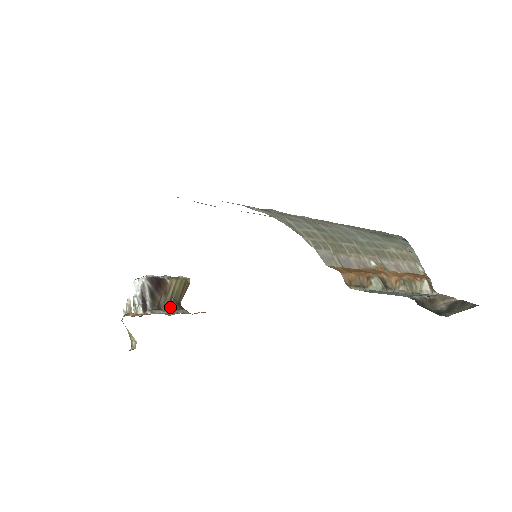
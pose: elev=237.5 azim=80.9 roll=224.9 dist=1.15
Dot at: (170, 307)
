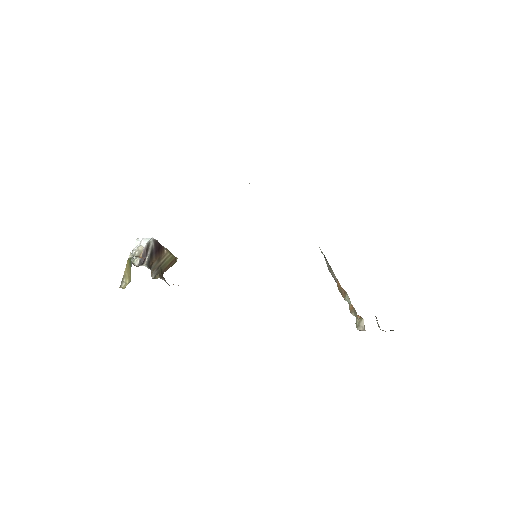
Dot at: (156, 272)
